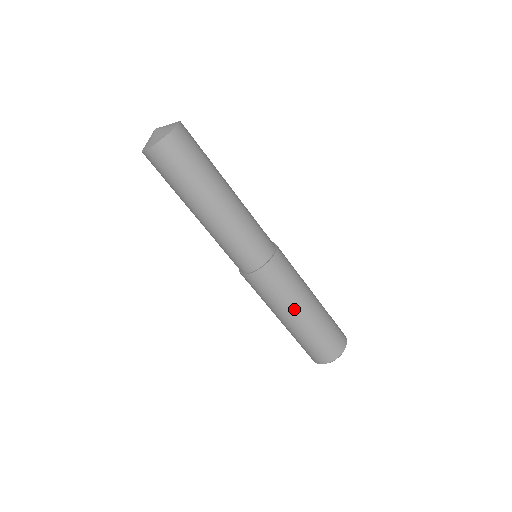
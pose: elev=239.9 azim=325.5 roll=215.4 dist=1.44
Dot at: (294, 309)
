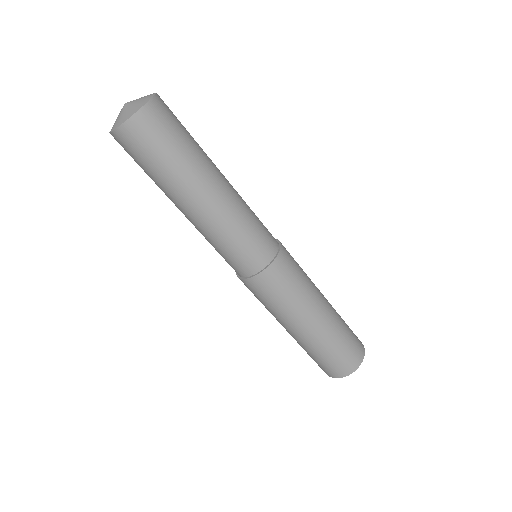
Dot at: (318, 298)
